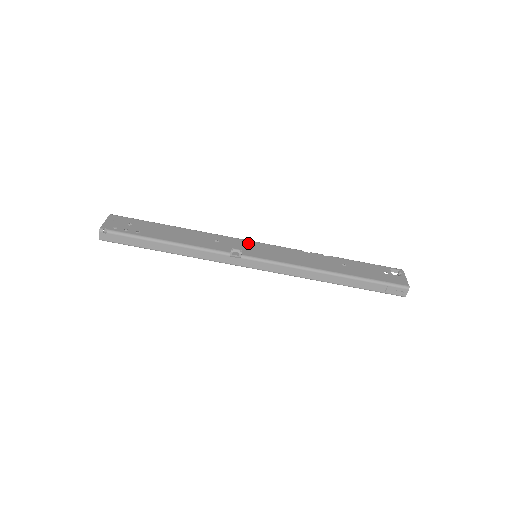
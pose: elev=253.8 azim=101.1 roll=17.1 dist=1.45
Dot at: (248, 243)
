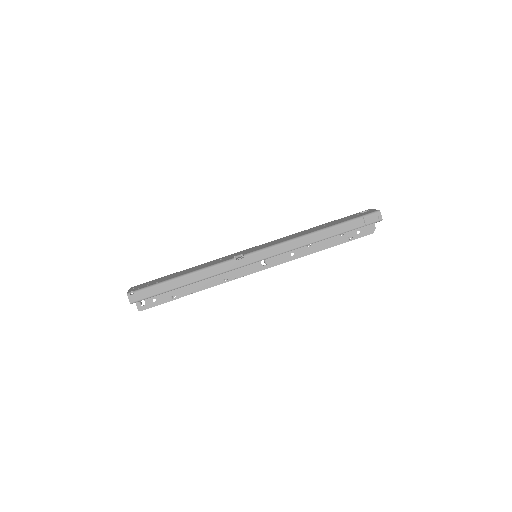
Dot at: occluded
